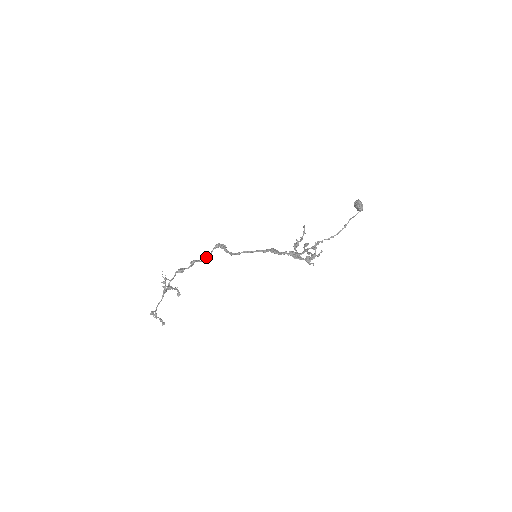
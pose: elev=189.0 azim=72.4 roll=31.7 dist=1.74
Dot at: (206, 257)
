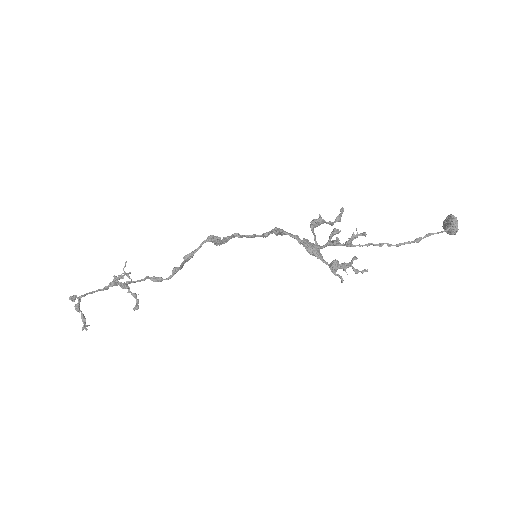
Dot at: occluded
